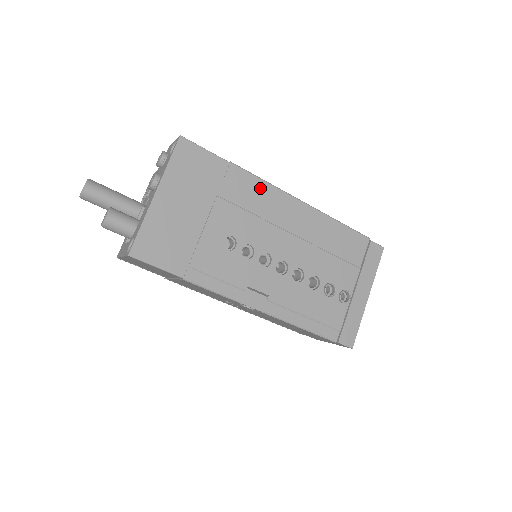
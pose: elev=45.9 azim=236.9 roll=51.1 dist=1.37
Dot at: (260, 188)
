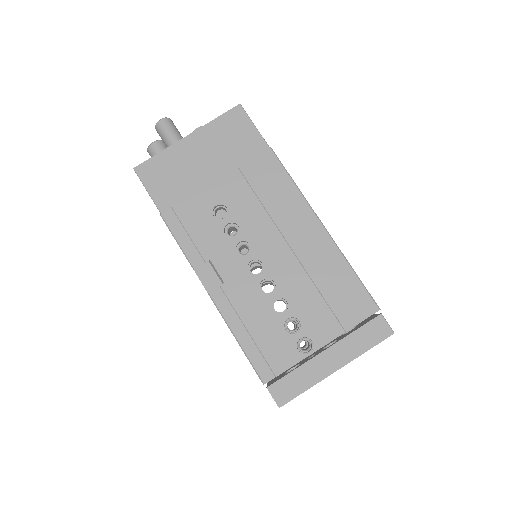
Dot at: (284, 184)
